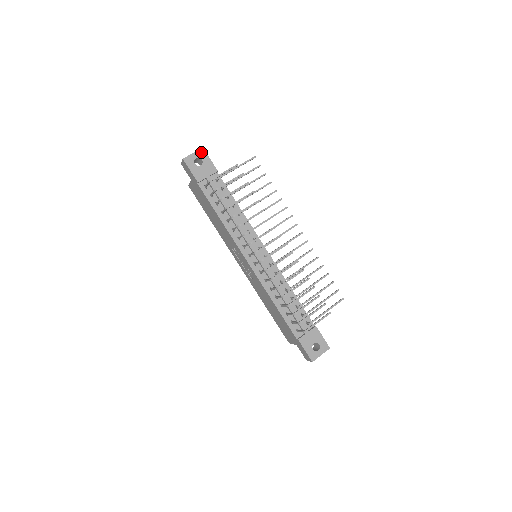
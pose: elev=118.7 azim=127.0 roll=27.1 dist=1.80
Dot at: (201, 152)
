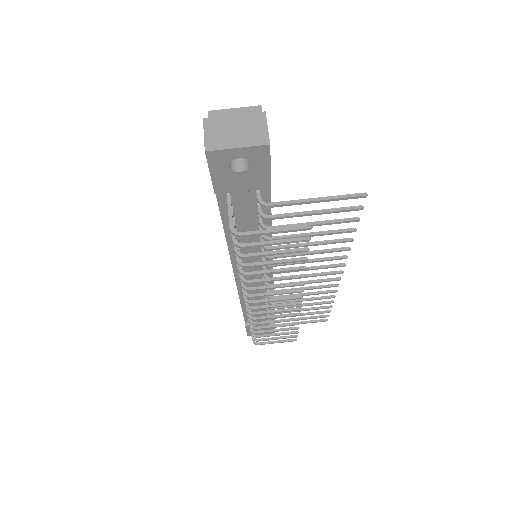
Dot at: (259, 151)
